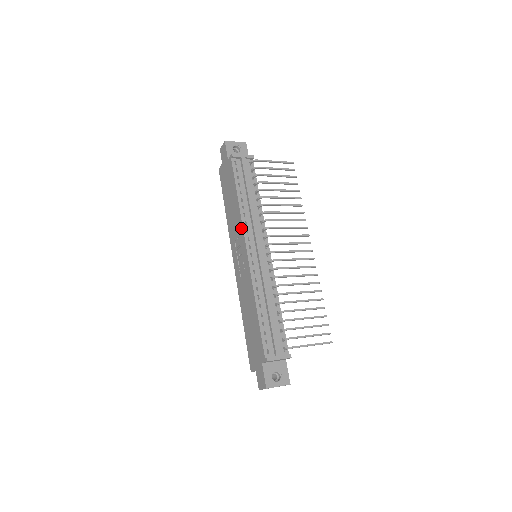
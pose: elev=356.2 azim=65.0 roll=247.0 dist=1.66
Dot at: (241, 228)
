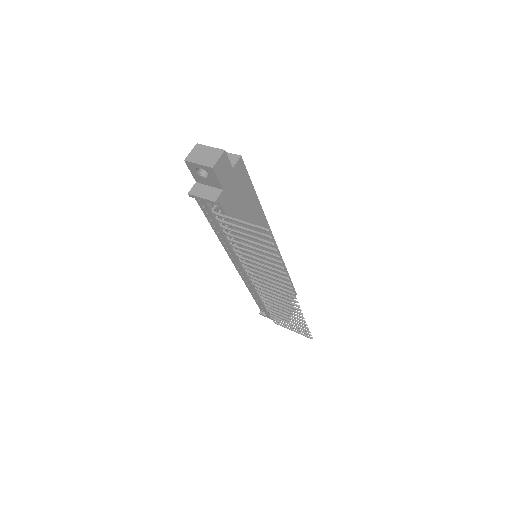
Dot at: occluded
